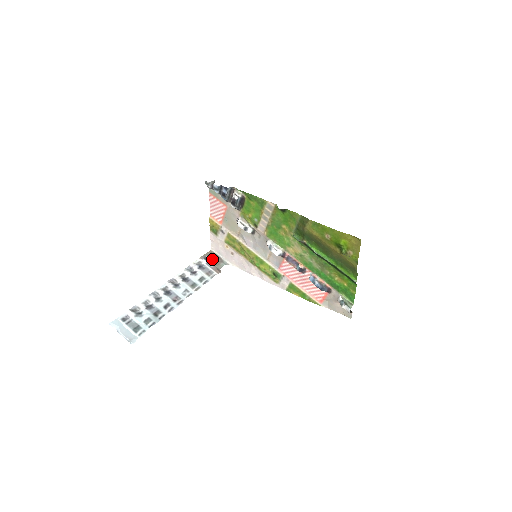
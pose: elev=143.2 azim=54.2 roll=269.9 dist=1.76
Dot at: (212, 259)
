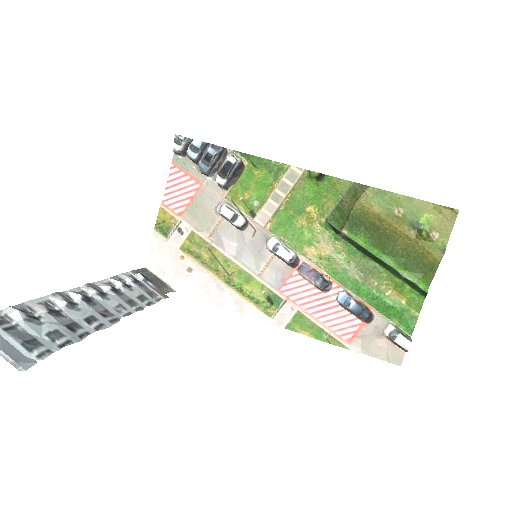
Dot at: (150, 278)
